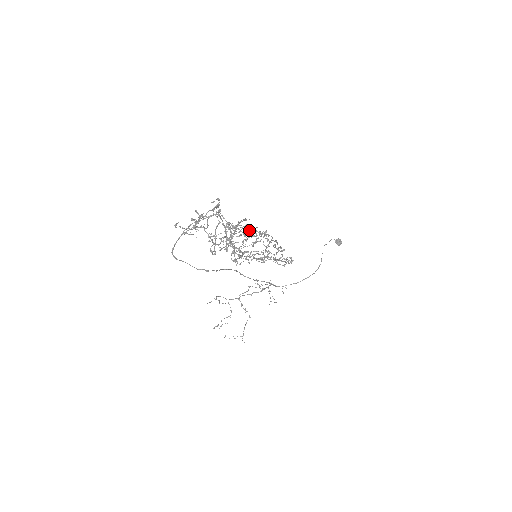
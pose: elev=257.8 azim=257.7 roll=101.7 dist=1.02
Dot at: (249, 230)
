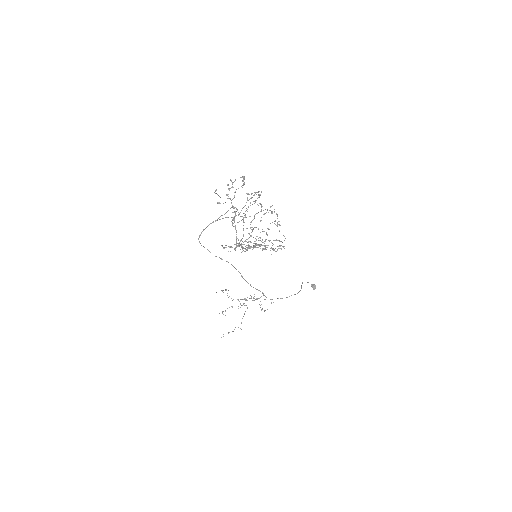
Dot at: (260, 204)
